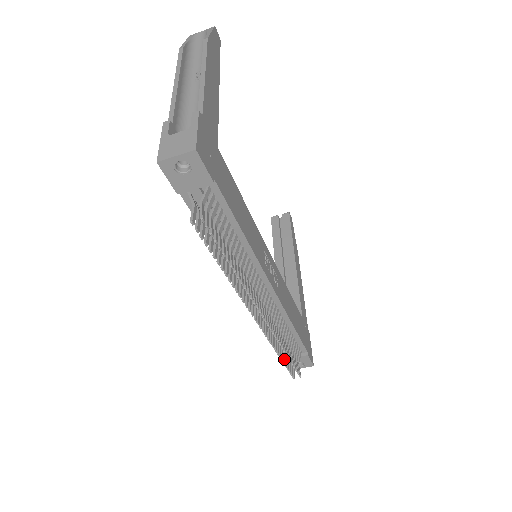
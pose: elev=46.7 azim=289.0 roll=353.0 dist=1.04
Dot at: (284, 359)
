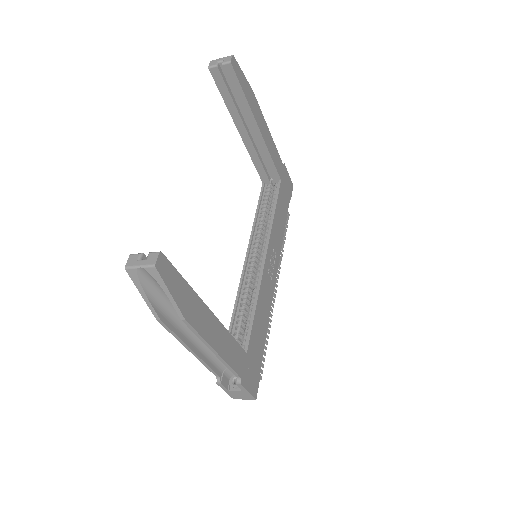
Dot at: occluded
